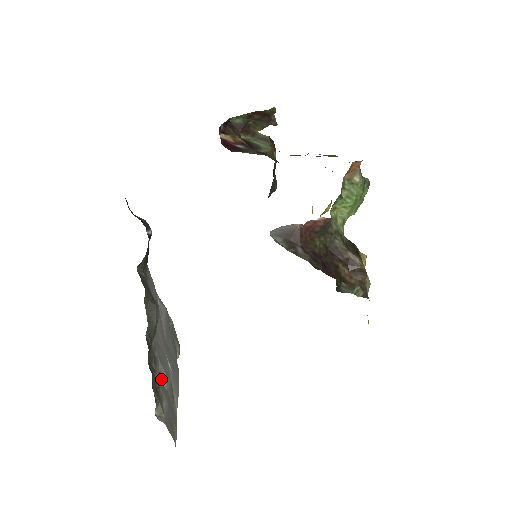
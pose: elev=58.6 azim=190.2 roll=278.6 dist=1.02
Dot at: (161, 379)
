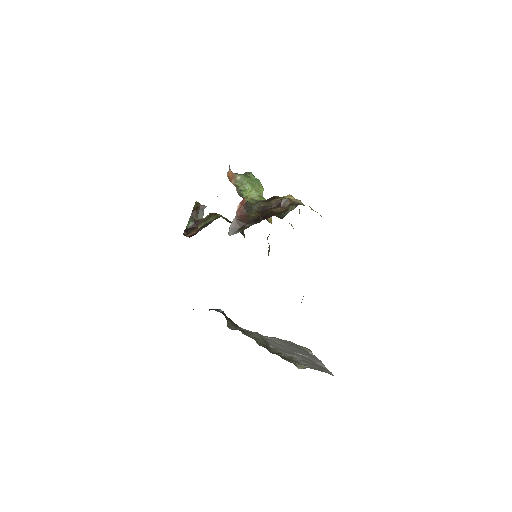
Dot at: occluded
